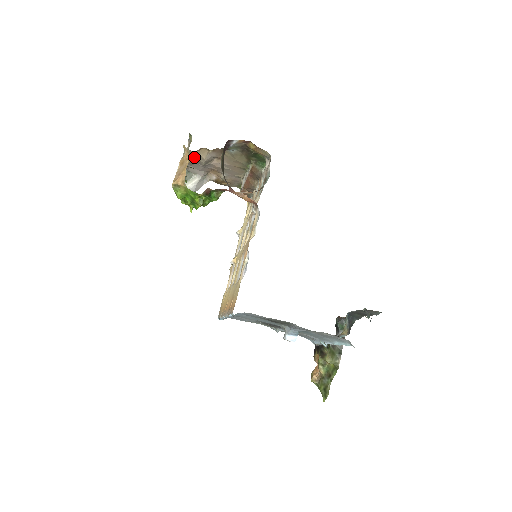
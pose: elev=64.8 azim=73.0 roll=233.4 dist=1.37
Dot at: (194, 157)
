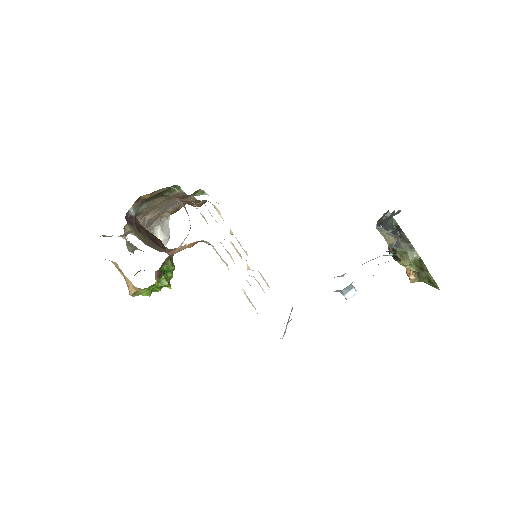
Dot at: occluded
